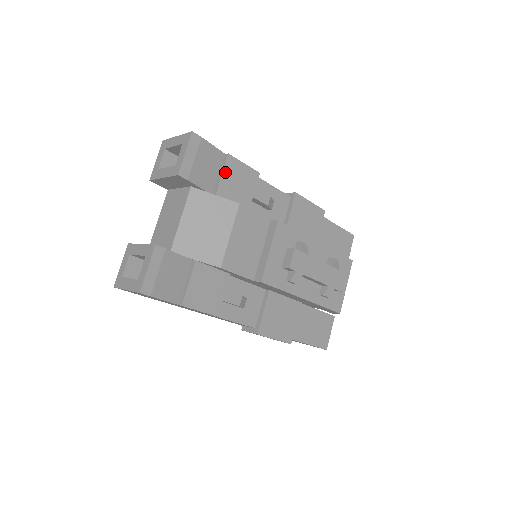
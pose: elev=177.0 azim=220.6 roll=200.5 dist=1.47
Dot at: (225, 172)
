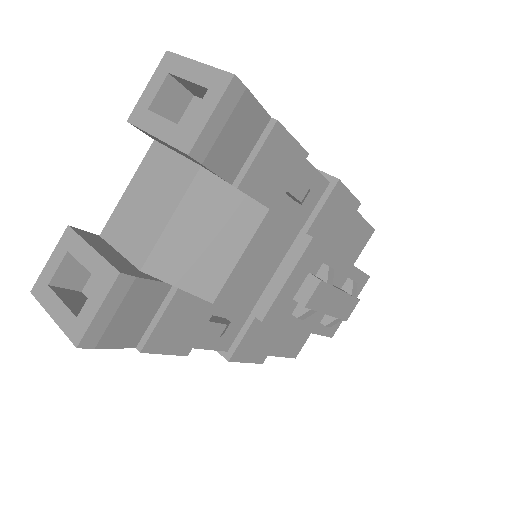
Dot at: (262, 151)
